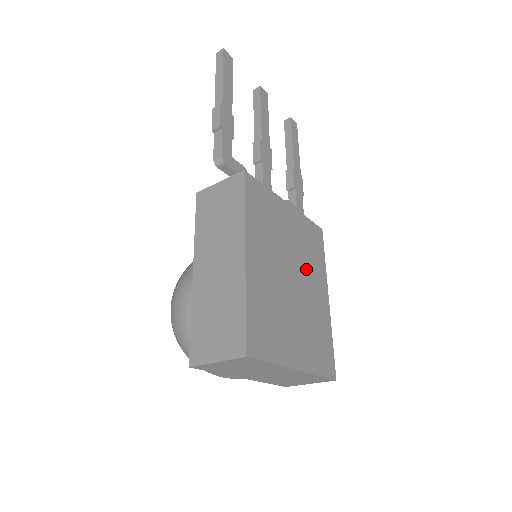
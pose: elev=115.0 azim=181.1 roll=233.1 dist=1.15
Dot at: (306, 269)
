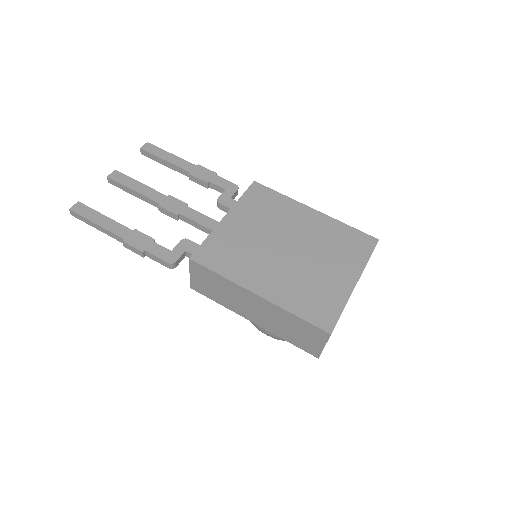
Dot at: (284, 225)
